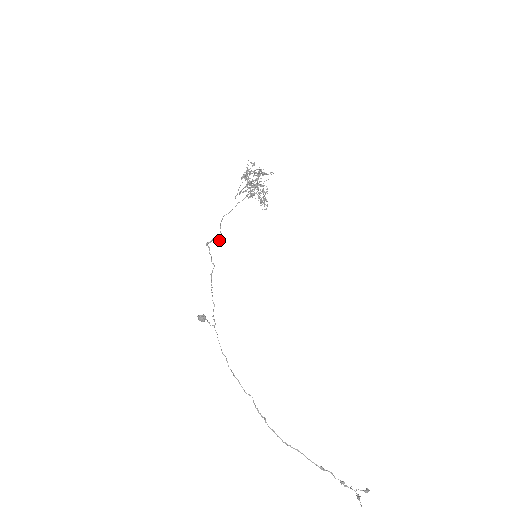
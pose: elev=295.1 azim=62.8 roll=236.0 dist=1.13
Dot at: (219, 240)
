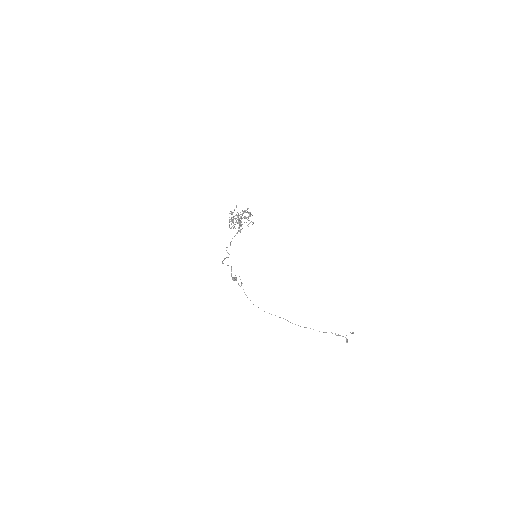
Dot at: occluded
